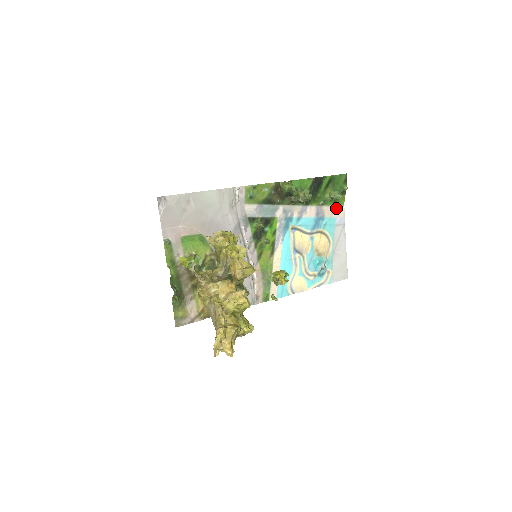
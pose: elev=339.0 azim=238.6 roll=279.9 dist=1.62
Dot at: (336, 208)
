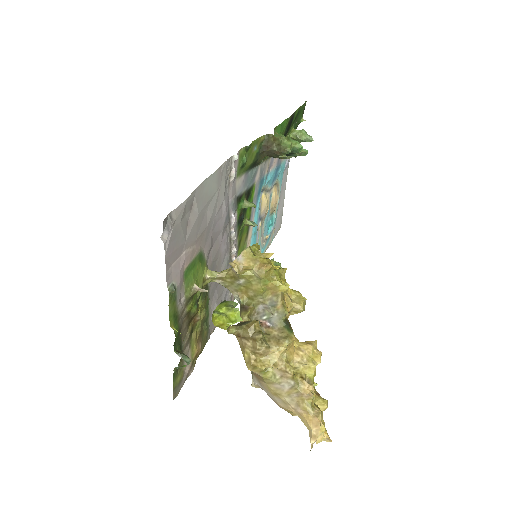
Dot at: occluded
